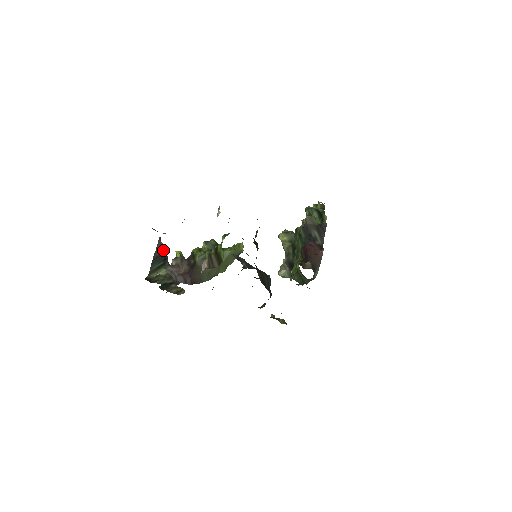
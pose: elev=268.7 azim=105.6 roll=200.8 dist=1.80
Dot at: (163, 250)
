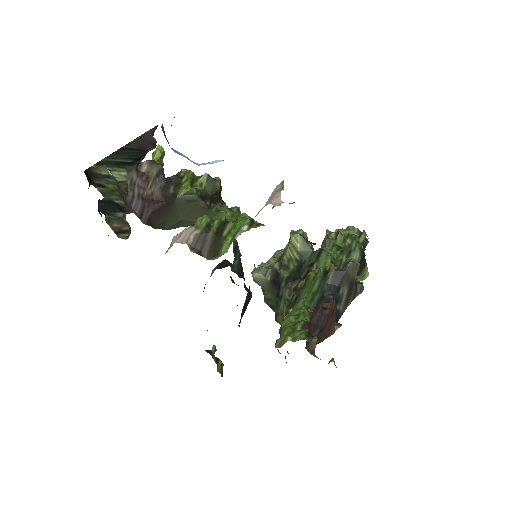
Dot at: (146, 146)
